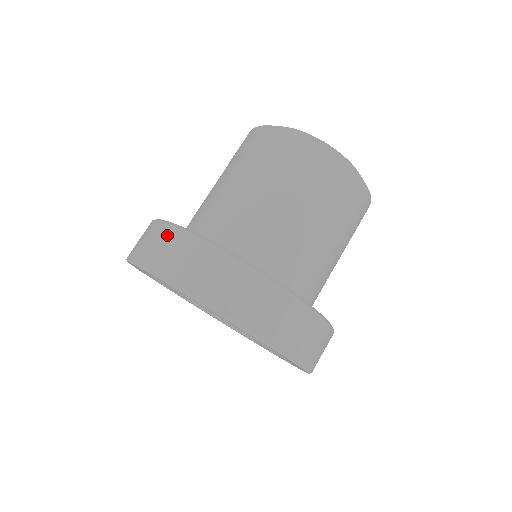
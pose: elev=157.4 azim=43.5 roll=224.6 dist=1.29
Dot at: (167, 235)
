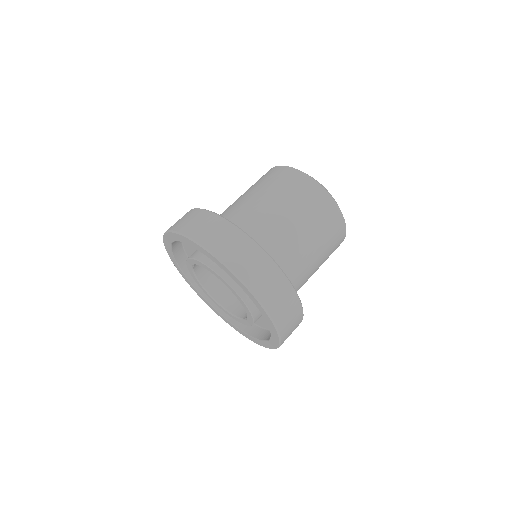
Dot at: (199, 215)
